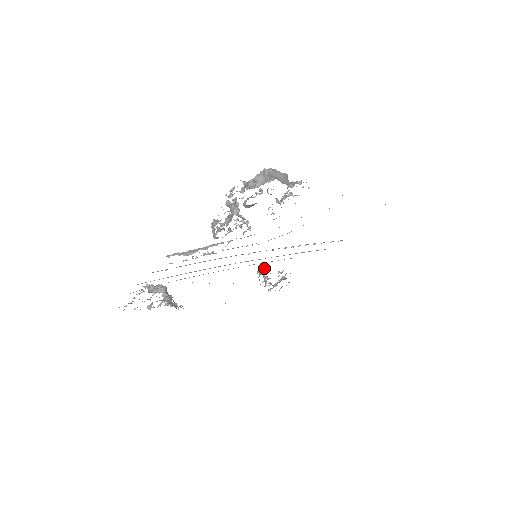
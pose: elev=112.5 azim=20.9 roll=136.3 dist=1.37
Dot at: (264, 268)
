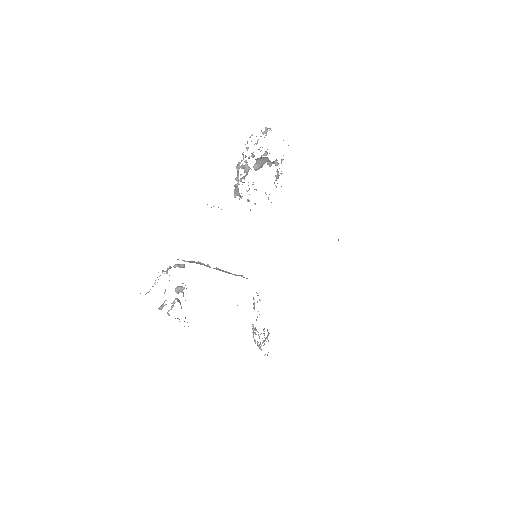
Dot at: (258, 295)
